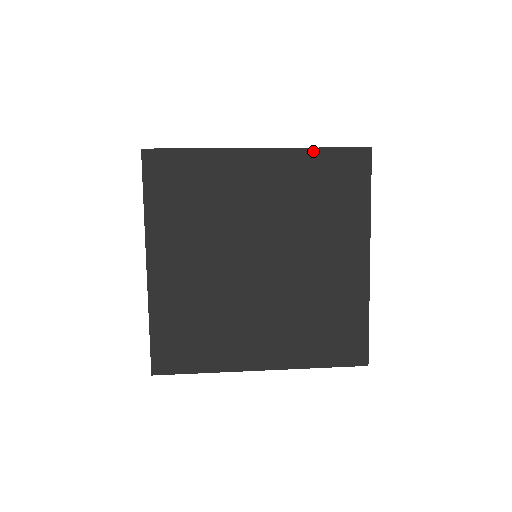
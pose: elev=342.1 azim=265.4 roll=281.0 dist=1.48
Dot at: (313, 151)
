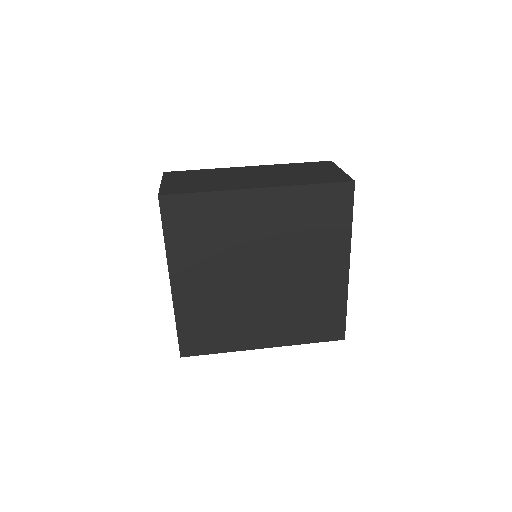
Dot at: (305, 187)
